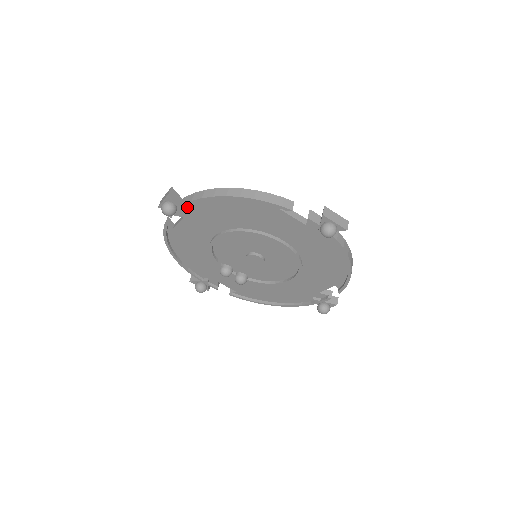
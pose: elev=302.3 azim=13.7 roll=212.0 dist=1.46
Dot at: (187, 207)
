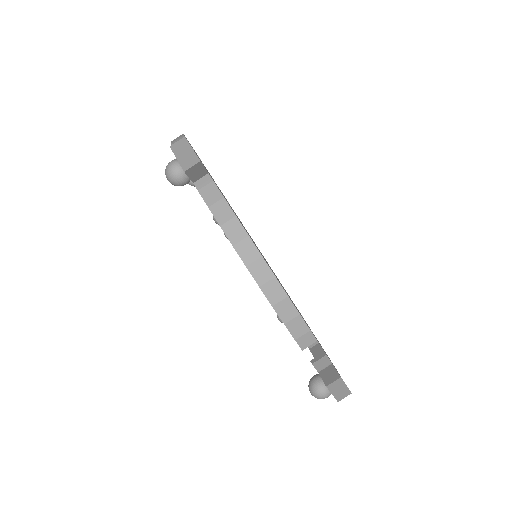
Dot at: occluded
